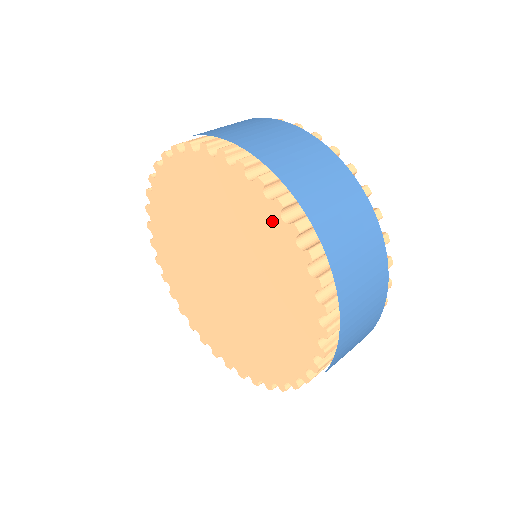
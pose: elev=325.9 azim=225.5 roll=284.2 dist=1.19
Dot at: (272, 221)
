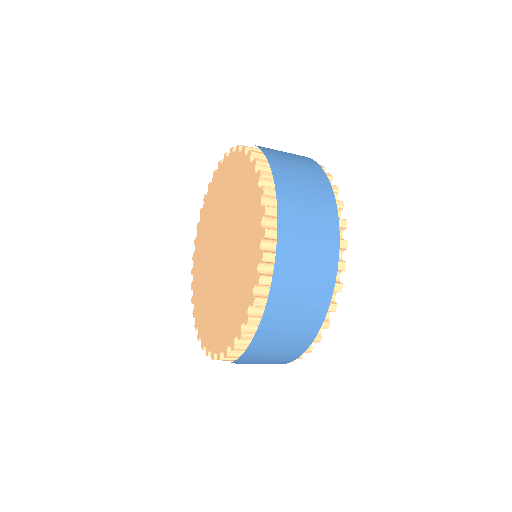
Dot at: (231, 163)
